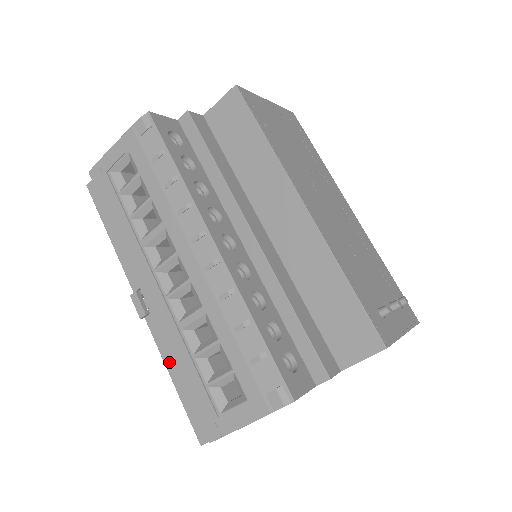
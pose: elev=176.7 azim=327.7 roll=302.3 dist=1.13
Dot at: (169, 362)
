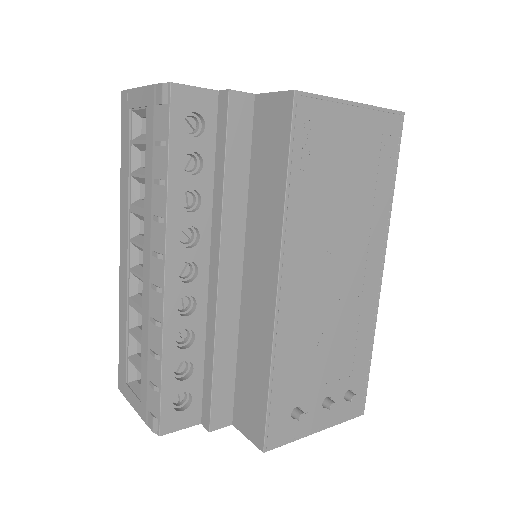
Dot at: occluded
